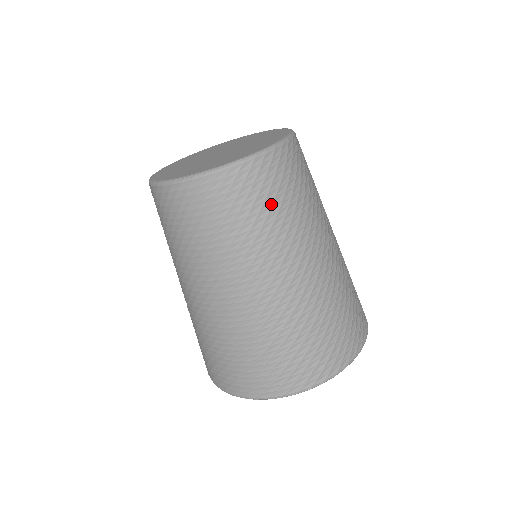
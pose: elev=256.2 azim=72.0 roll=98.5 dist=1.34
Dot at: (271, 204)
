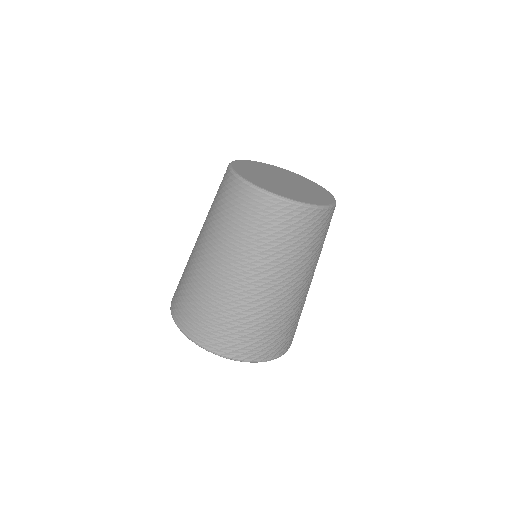
Dot at: (272, 233)
